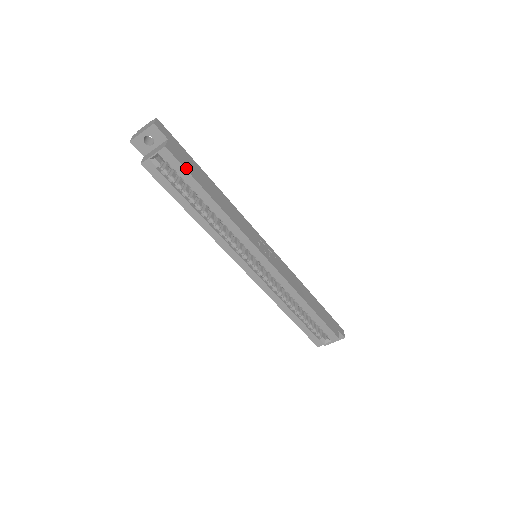
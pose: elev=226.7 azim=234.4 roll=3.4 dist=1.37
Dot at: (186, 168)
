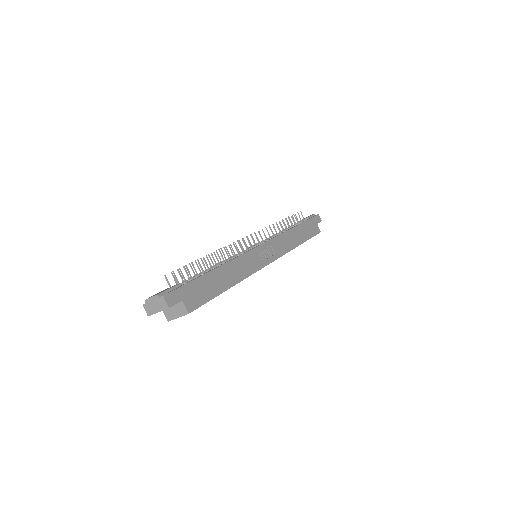
Dot at: (205, 301)
